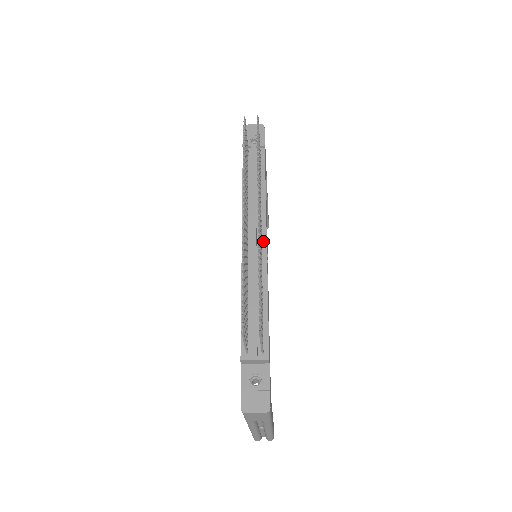
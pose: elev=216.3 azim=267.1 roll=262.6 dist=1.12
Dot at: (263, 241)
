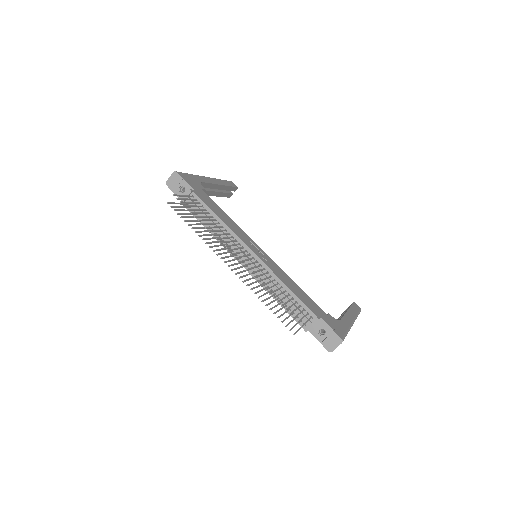
Dot at: (253, 255)
